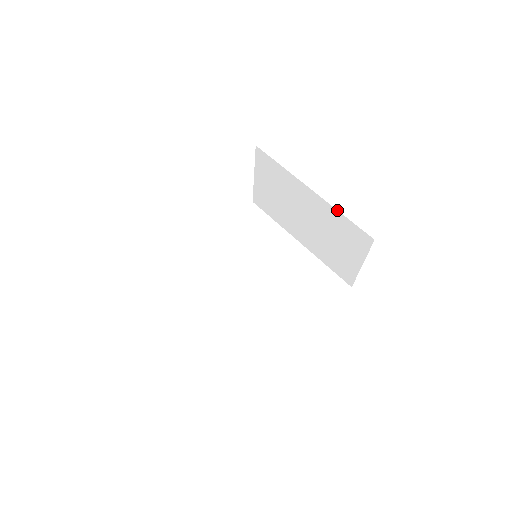
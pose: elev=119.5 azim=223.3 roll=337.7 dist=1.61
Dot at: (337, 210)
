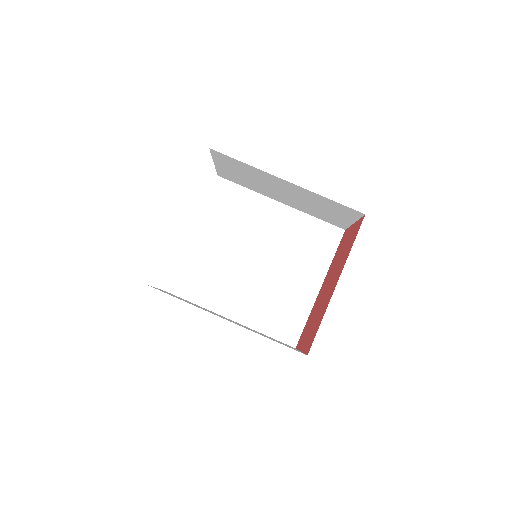
Dot at: (320, 195)
